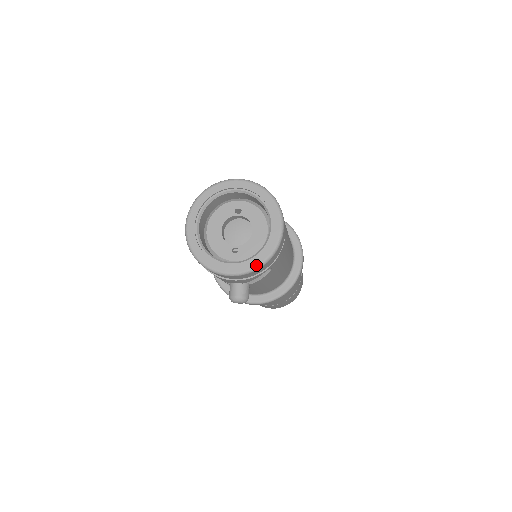
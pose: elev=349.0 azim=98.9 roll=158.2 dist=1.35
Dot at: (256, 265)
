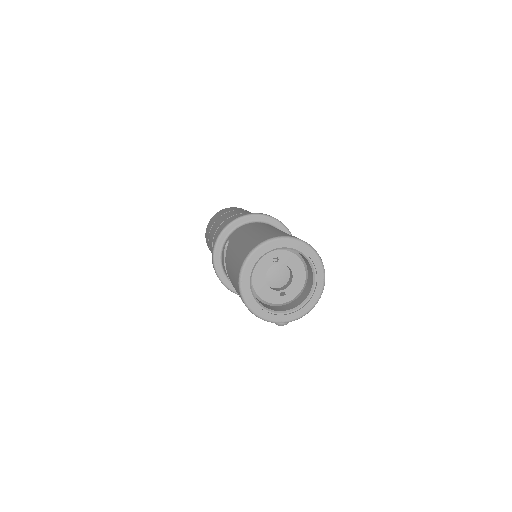
Dot at: (311, 308)
